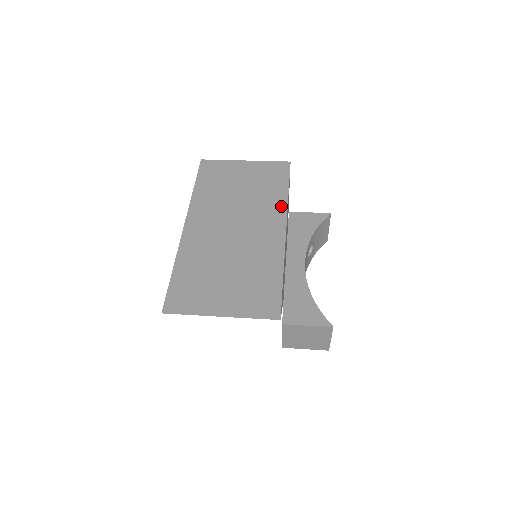
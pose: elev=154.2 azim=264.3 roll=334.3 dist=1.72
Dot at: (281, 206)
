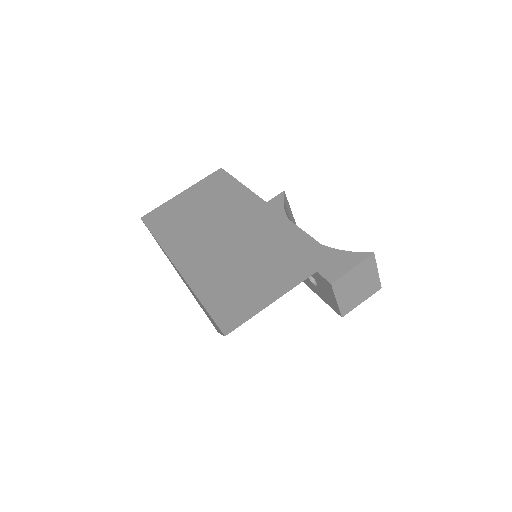
Dot at: (246, 195)
